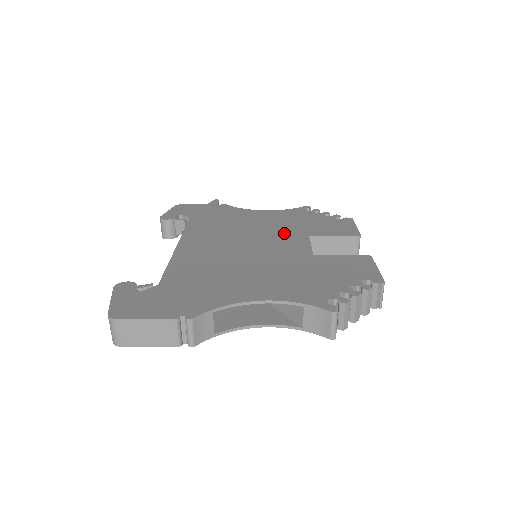
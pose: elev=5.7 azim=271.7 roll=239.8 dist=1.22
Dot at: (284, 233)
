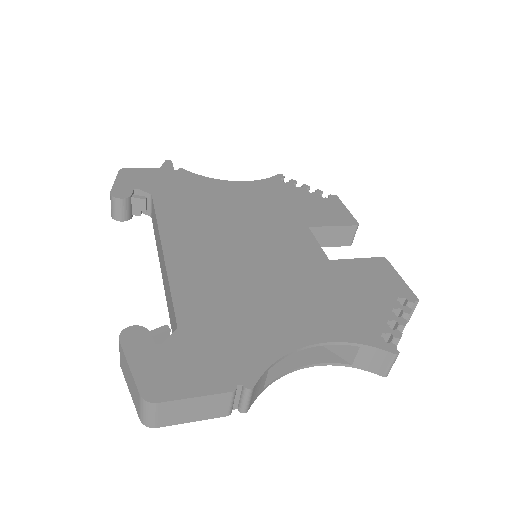
Dot at: (279, 223)
